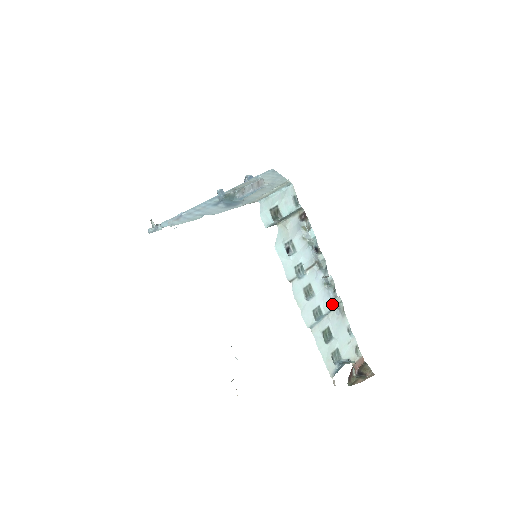
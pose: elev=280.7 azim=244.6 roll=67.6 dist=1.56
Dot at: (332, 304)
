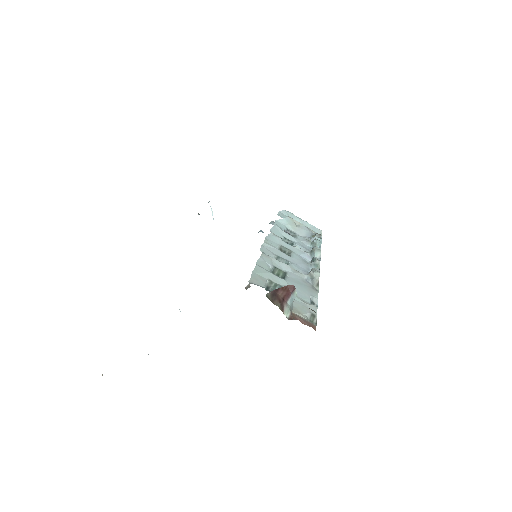
Dot at: occluded
